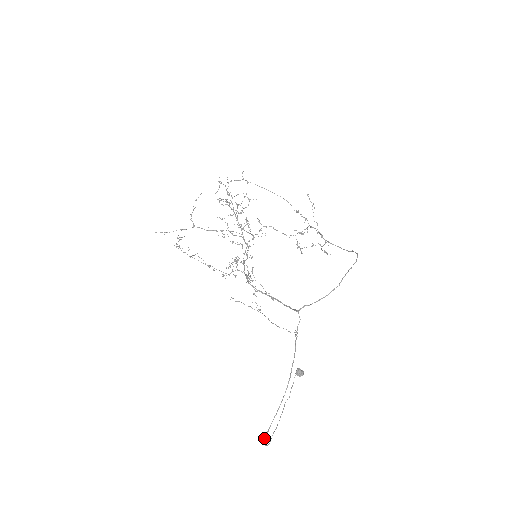
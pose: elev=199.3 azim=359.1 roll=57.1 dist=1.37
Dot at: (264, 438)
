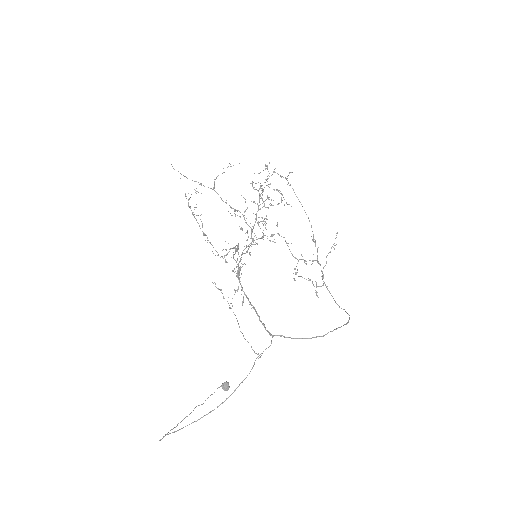
Dot at: (166, 434)
